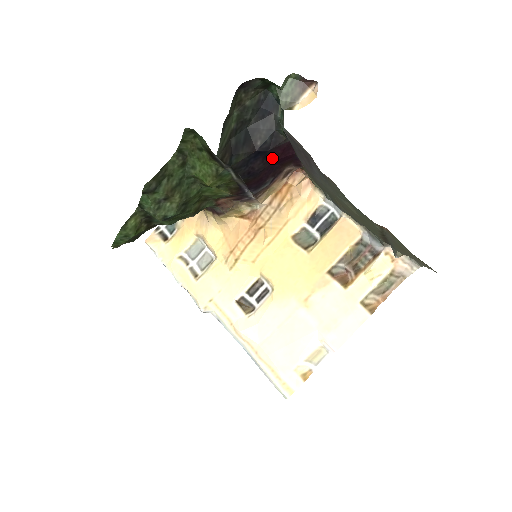
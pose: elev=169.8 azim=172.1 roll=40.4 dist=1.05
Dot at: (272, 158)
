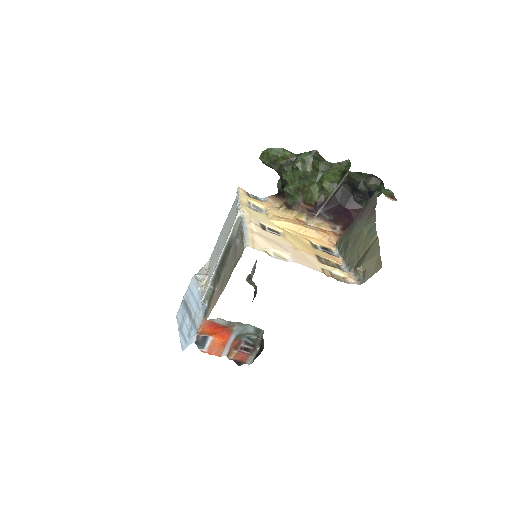
Dot at: (350, 206)
